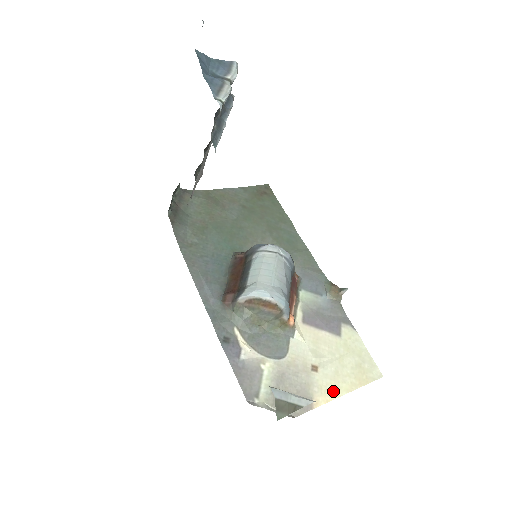
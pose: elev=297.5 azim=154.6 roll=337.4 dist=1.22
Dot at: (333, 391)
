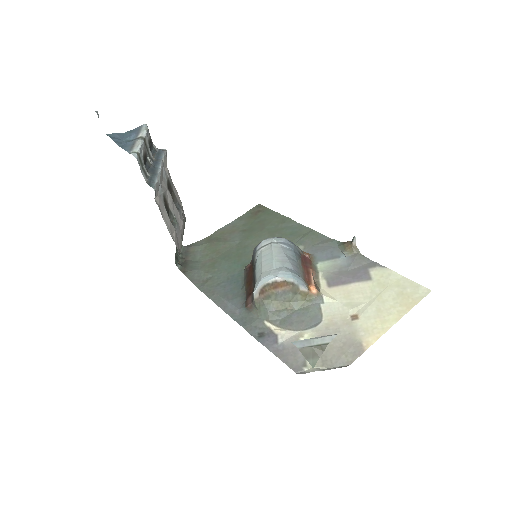
Dot at: (381, 327)
